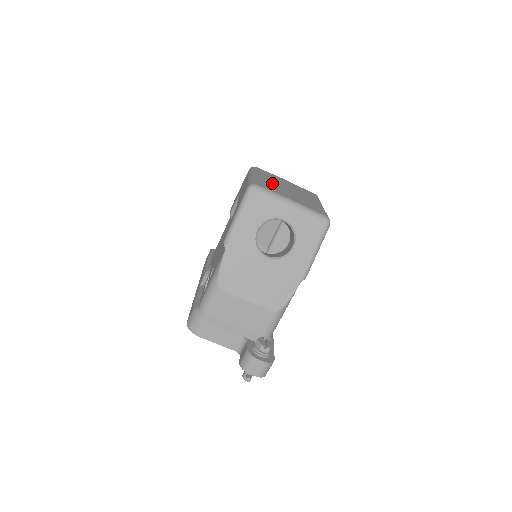
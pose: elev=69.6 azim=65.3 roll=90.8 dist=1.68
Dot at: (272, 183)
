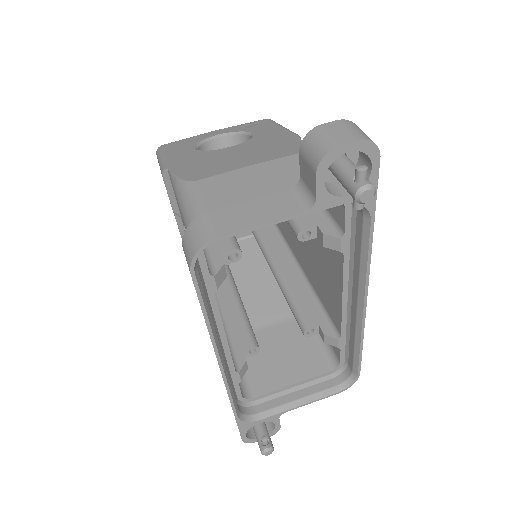
Dot at: occluded
